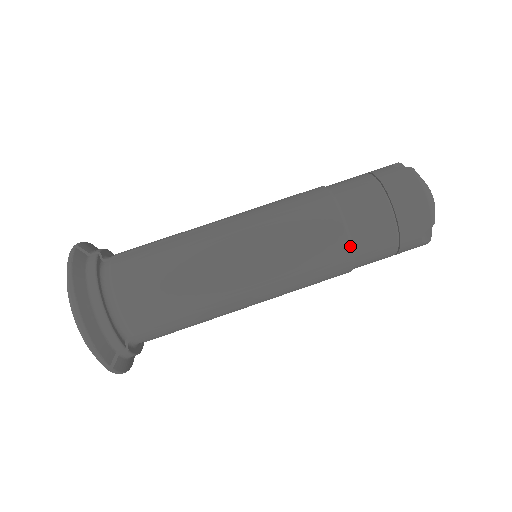
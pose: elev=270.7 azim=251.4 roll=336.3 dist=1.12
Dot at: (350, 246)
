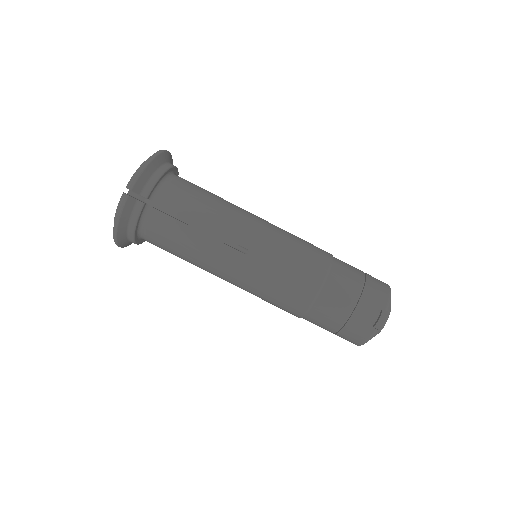
Dot at: (327, 272)
